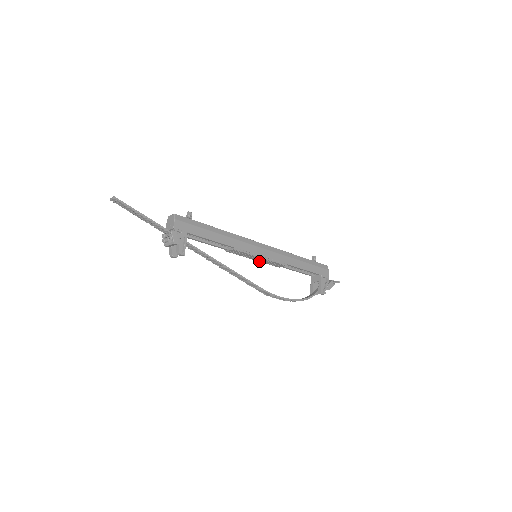
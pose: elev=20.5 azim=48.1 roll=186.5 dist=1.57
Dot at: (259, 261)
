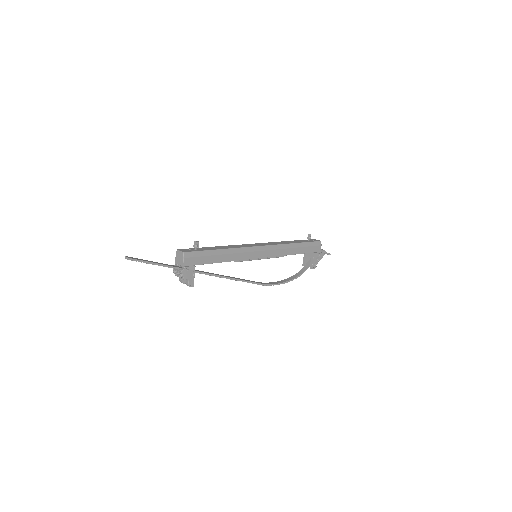
Dot at: occluded
